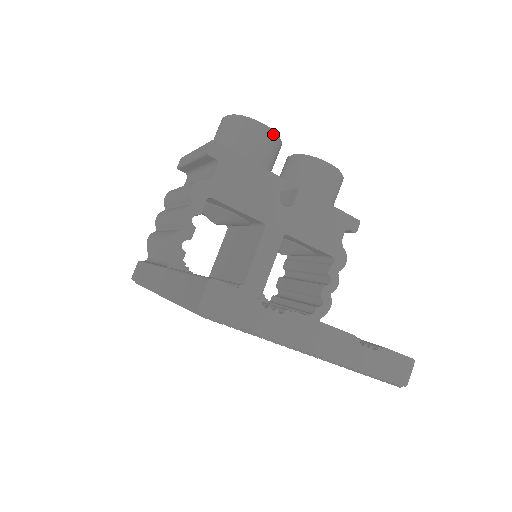
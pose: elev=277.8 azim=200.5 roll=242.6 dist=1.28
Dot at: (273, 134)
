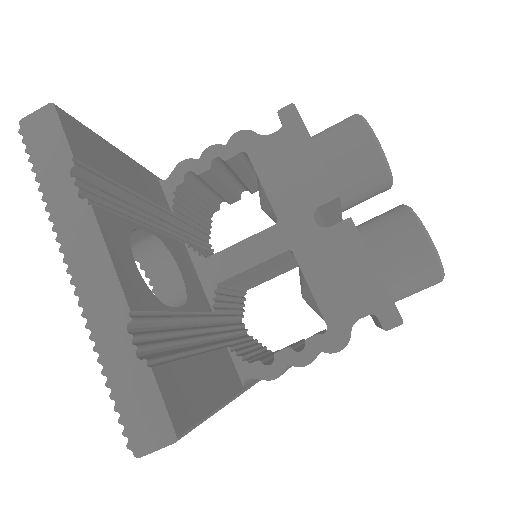
Dot at: (377, 150)
